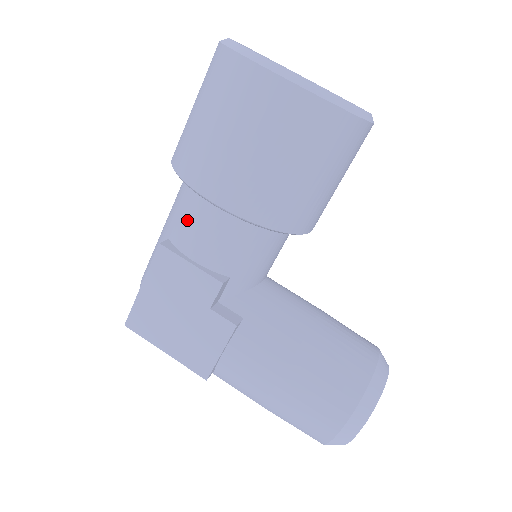
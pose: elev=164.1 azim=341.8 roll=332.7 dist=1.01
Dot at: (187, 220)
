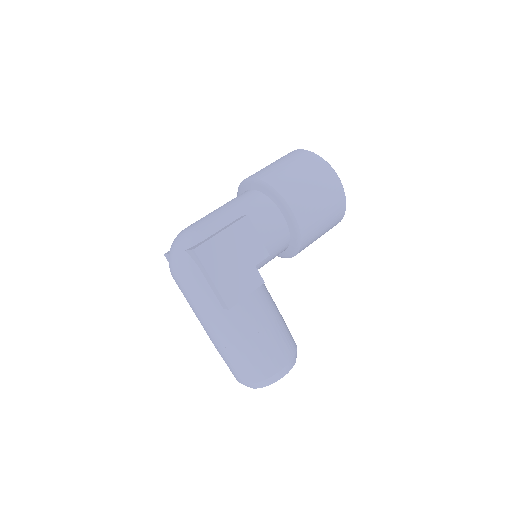
Dot at: (262, 213)
